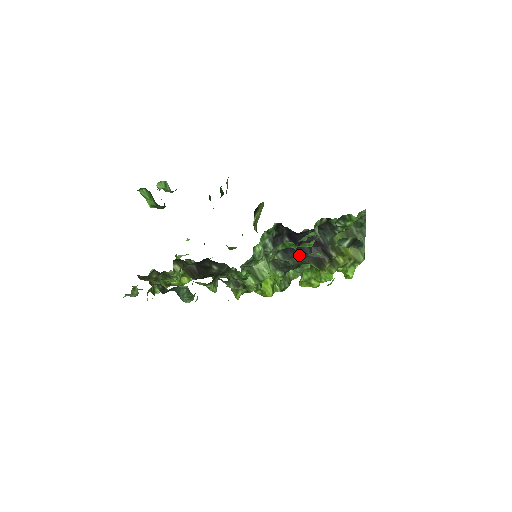
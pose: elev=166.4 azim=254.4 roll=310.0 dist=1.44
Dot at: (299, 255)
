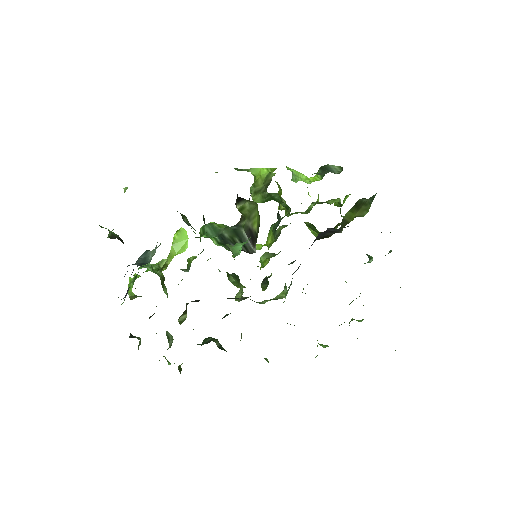
Dot at: occluded
